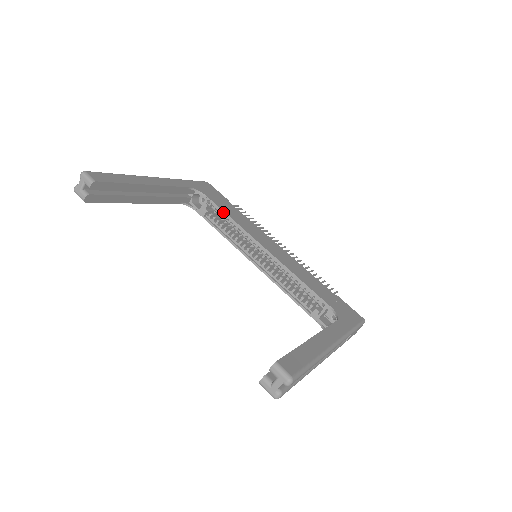
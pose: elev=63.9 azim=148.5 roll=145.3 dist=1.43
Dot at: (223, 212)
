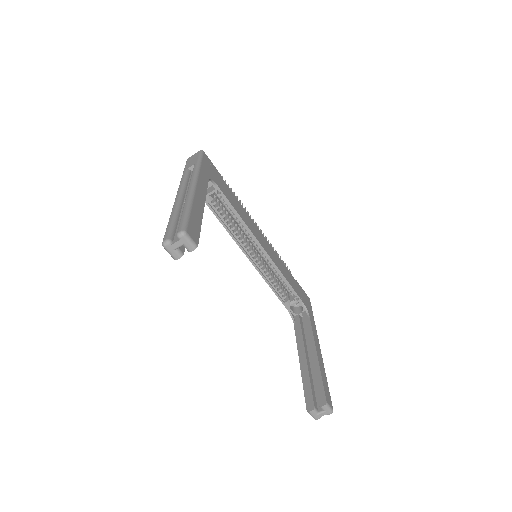
Dot at: (232, 207)
